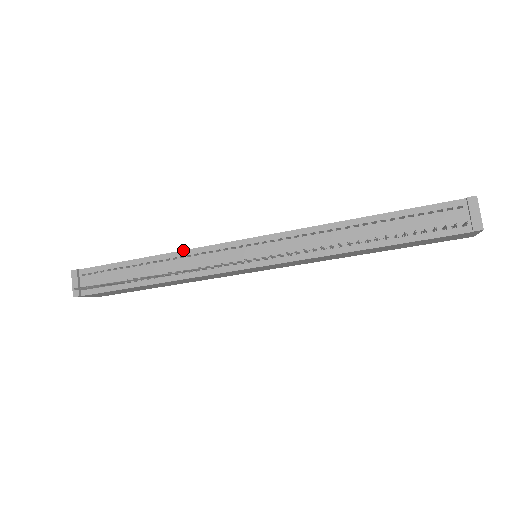
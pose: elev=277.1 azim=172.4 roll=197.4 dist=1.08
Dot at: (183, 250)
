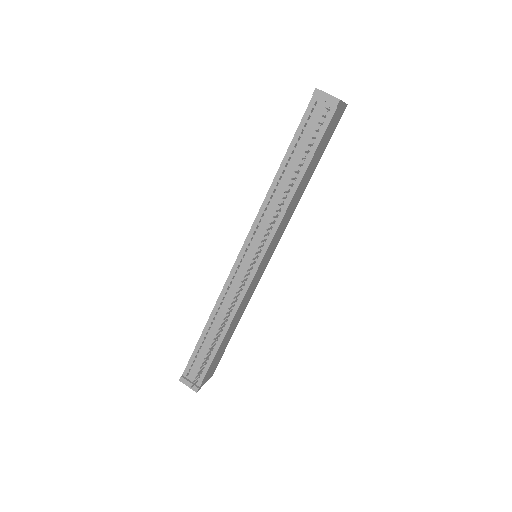
Dot at: (217, 300)
